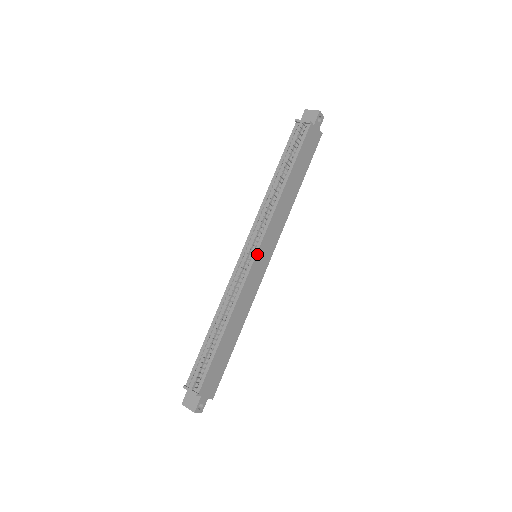
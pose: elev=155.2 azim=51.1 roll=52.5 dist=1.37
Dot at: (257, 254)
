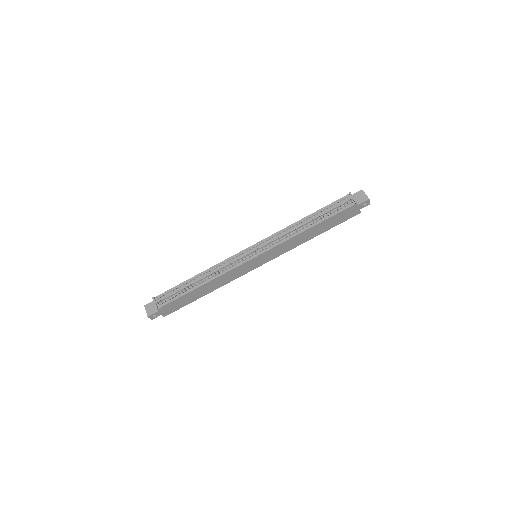
Dot at: (257, 257)
